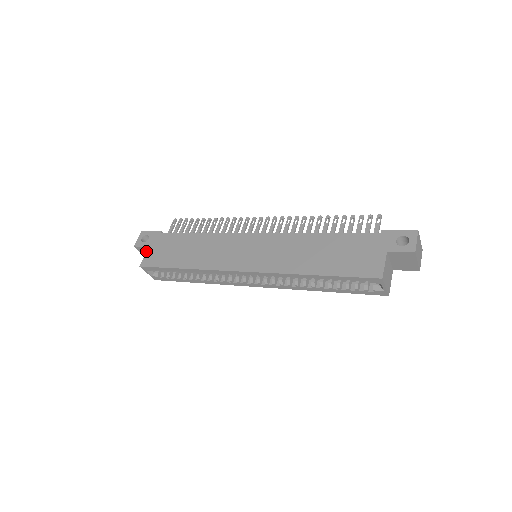
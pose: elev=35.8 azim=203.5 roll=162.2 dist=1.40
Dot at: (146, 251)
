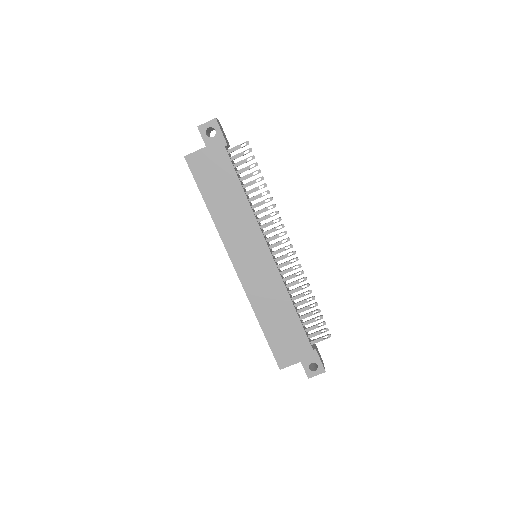
Dot at: occluded
